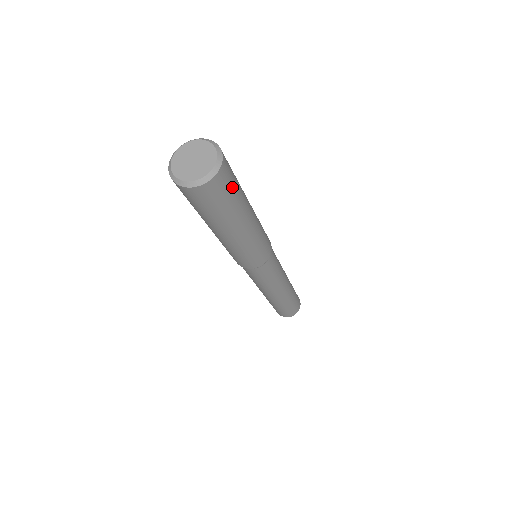
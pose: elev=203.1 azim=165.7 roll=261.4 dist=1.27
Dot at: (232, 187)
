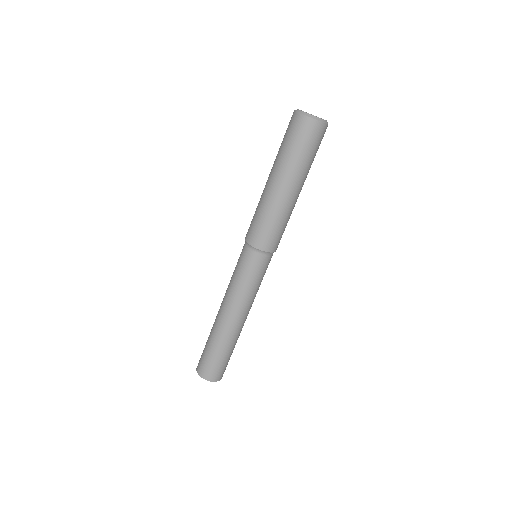
Dot at: (318, 148)
